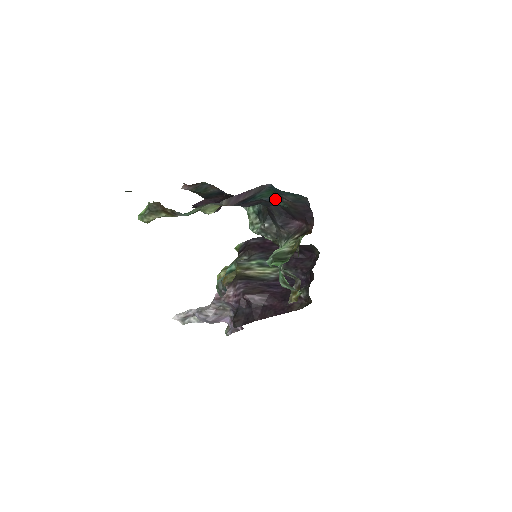
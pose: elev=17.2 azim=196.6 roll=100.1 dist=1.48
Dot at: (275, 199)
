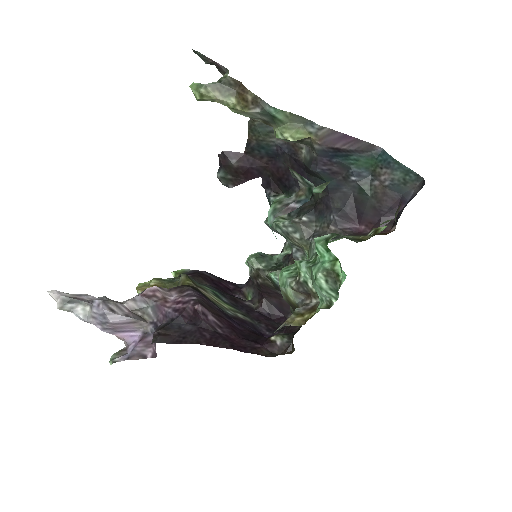
Dot at: (363, 177)
